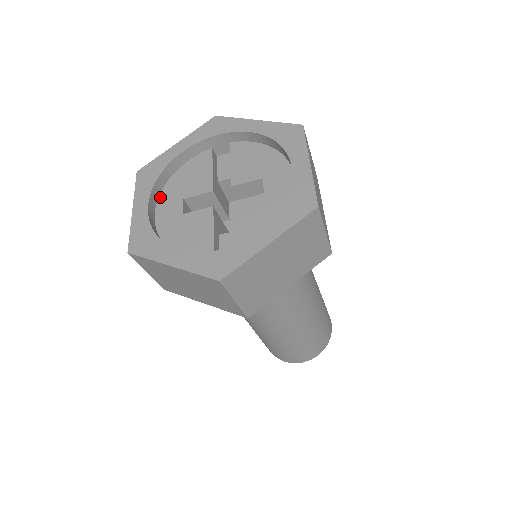
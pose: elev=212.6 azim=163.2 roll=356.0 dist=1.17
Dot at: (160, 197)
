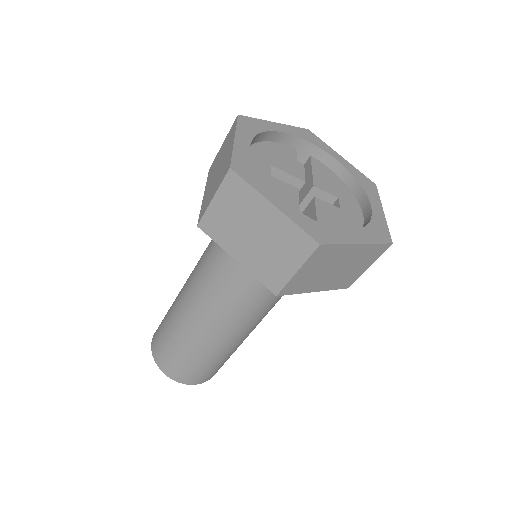
Dot at: occluded
